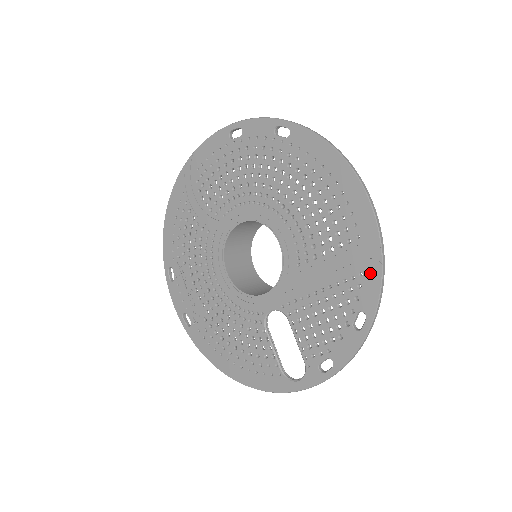
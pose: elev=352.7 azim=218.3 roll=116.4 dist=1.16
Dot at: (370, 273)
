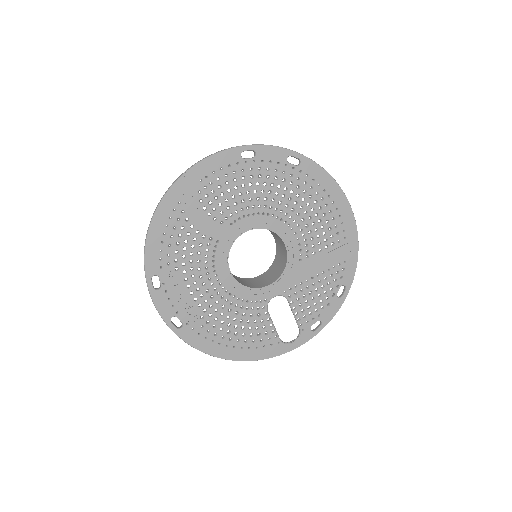
Dot at: (351, 260)
